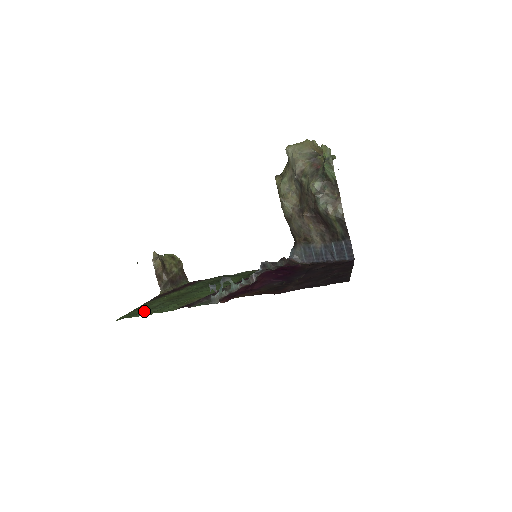
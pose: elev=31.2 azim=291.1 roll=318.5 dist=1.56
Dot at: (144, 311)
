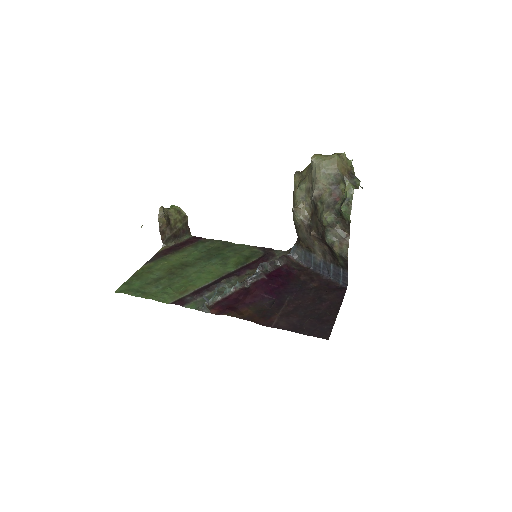
Dot at: (142, 286)
